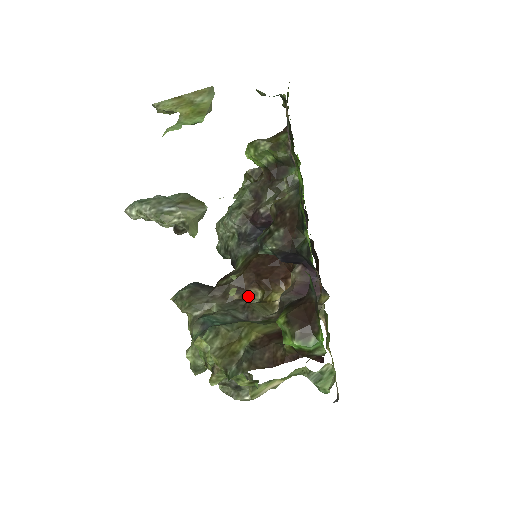
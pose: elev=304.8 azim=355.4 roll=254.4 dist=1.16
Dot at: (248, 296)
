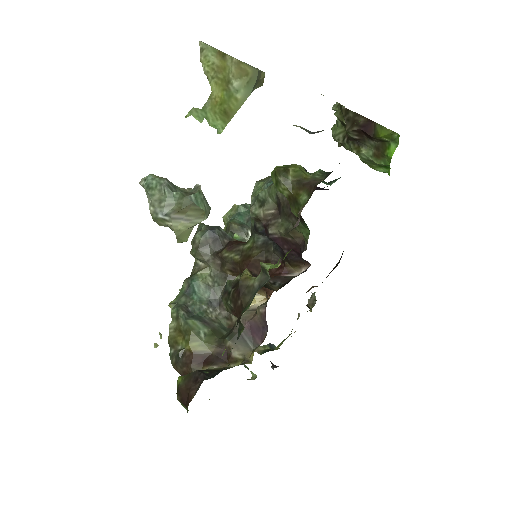
Dot at: occluded
